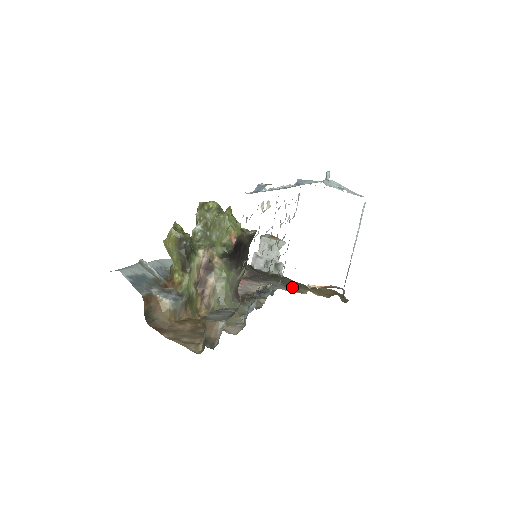
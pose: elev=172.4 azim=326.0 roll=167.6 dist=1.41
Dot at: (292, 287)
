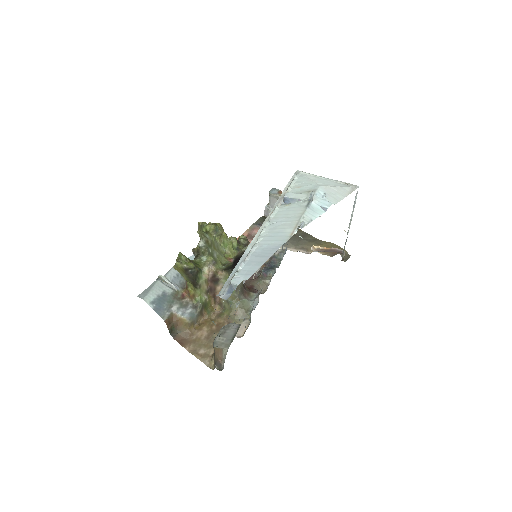
Dot at: (300, 244)
